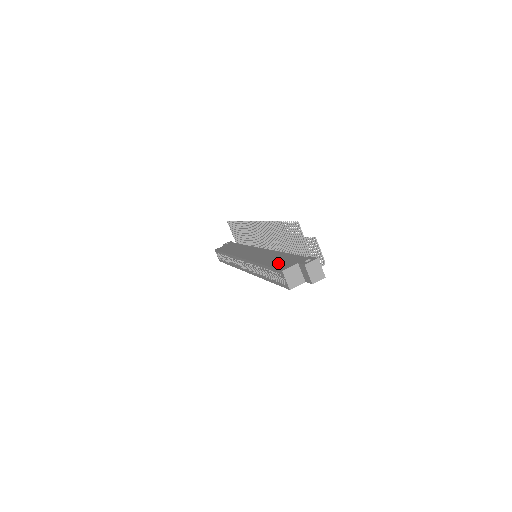
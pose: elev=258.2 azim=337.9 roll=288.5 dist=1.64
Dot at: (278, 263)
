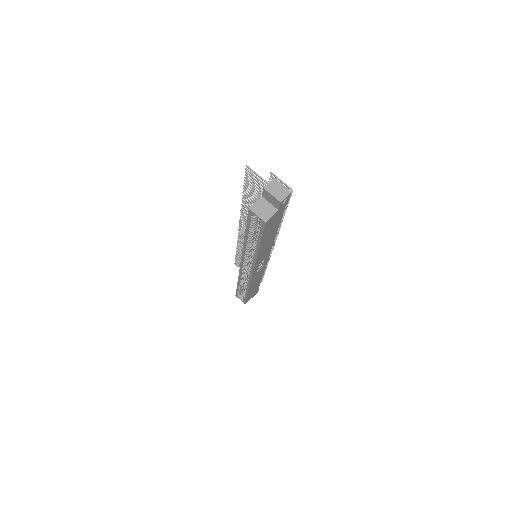
Dot at: occluded
